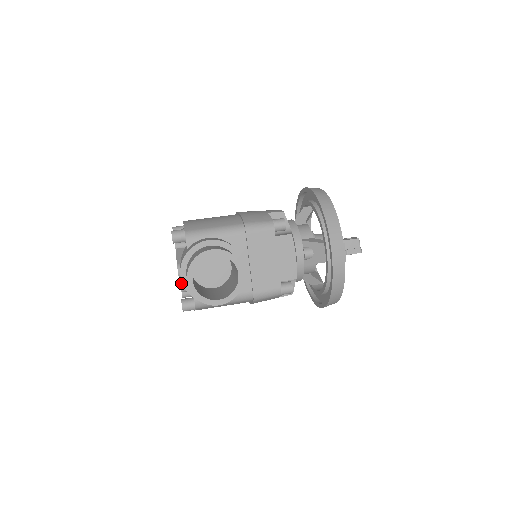
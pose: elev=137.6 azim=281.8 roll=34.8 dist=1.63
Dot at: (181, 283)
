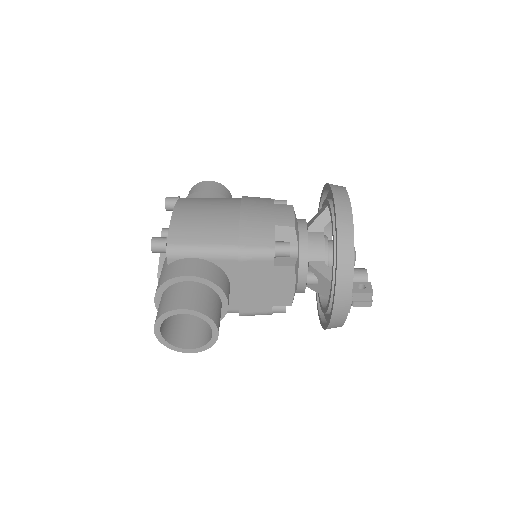
Dot at: occluded
